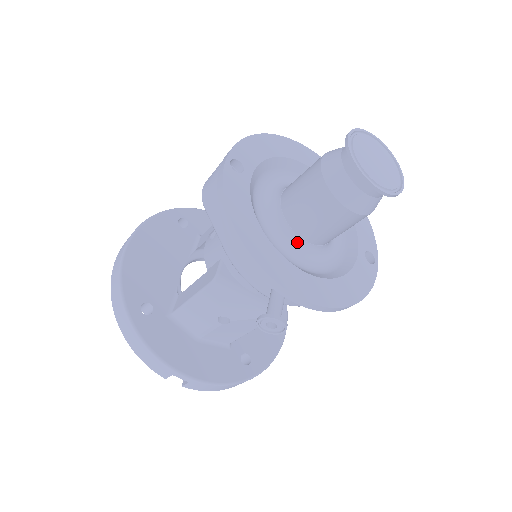
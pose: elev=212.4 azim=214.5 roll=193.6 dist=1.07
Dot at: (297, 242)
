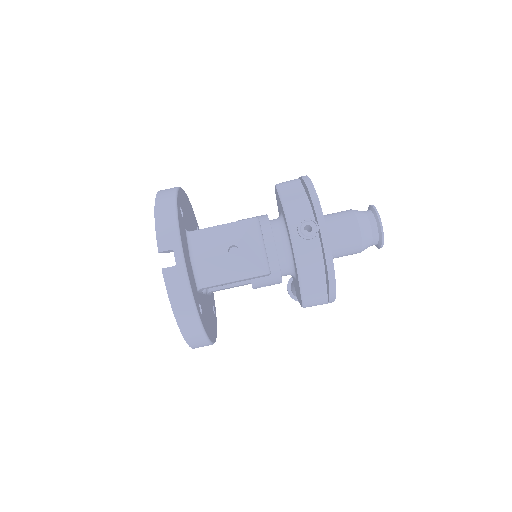
Dot at: occluded
